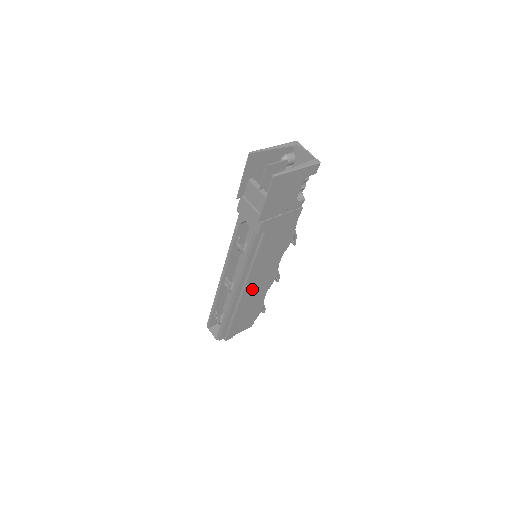
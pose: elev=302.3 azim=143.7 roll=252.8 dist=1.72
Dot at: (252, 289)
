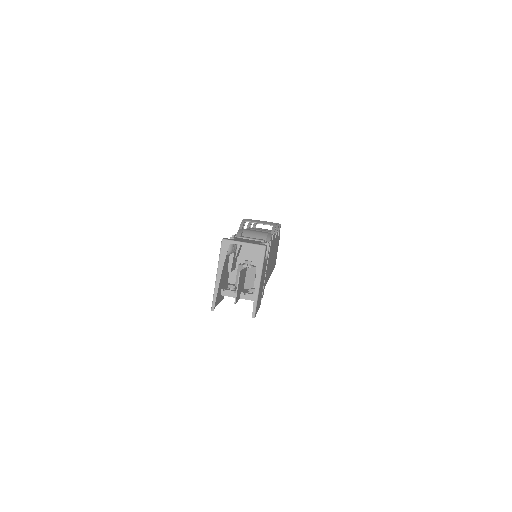
Dot at: occluded
